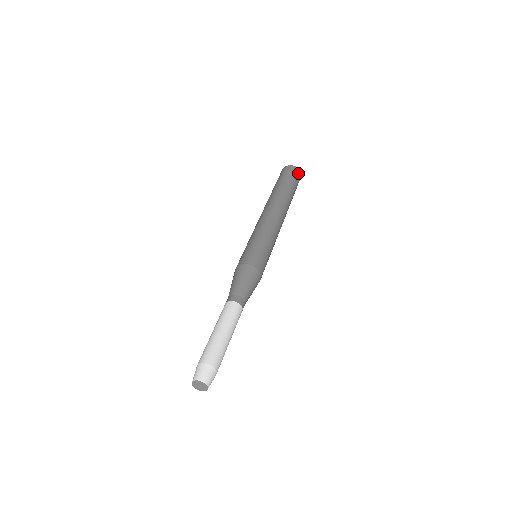
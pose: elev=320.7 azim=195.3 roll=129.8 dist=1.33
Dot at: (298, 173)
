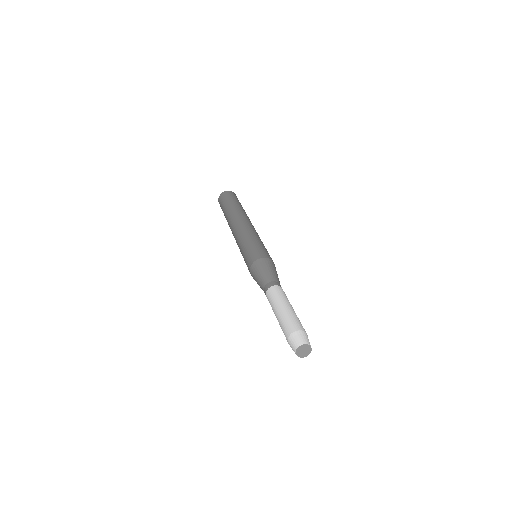
Dot at: occluded
